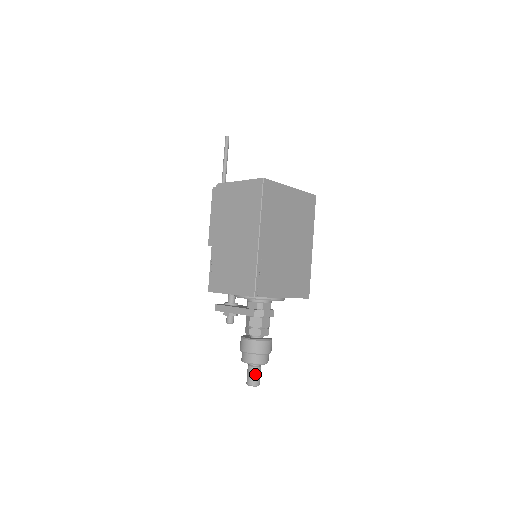
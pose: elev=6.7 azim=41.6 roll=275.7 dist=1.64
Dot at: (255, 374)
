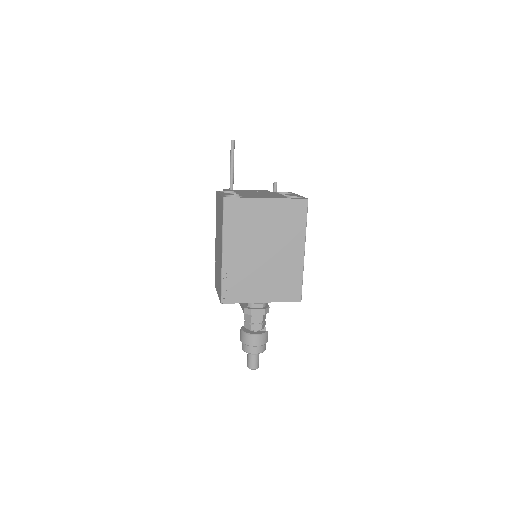
Dot at: (250, 360)
